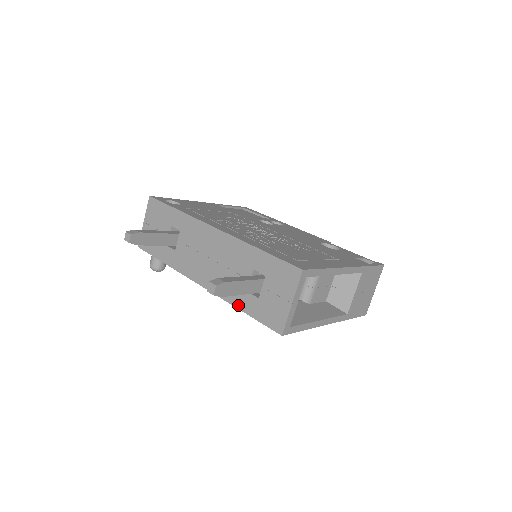
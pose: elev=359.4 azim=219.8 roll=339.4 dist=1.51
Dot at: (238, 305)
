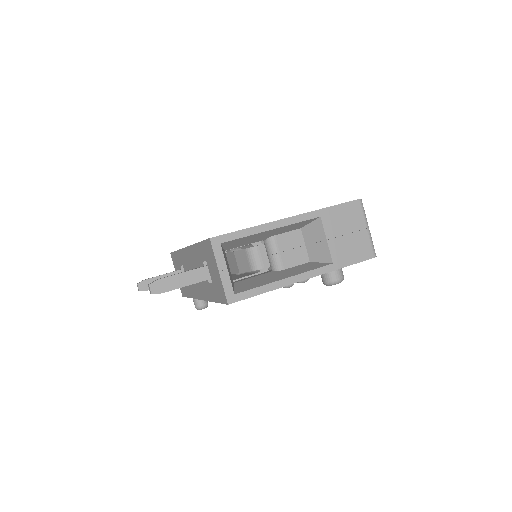
Dot at: (211, 299)
